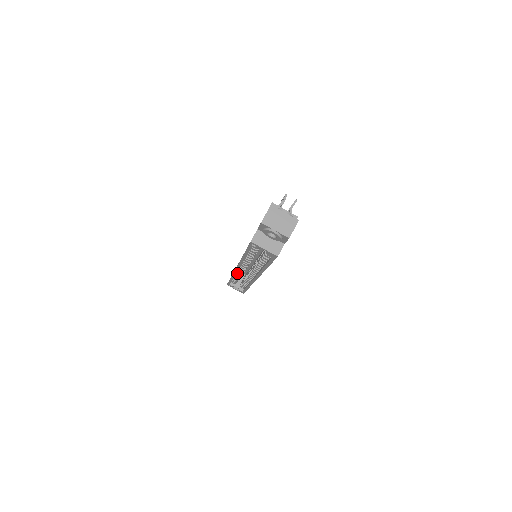
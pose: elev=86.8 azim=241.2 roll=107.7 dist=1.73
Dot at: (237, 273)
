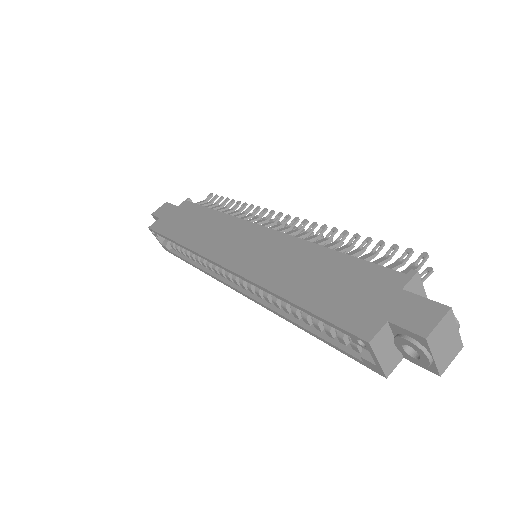
Dot at: occluded
